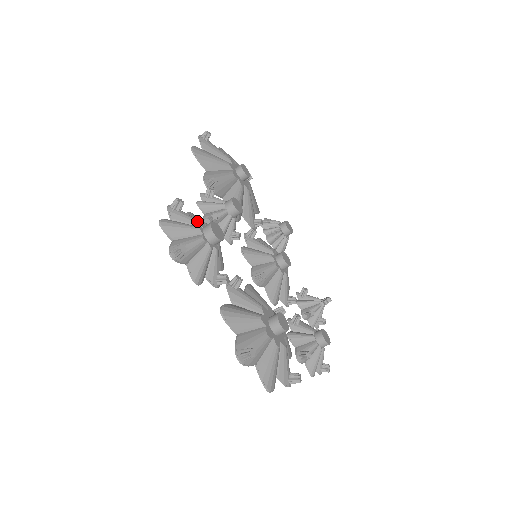
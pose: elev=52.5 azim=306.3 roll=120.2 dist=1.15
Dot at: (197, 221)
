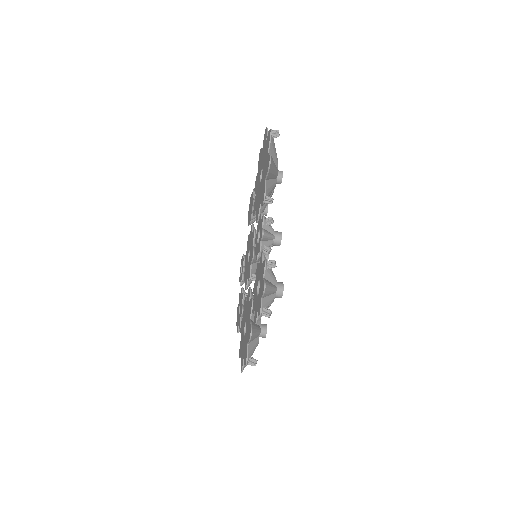
Dot at: (276, 280)
